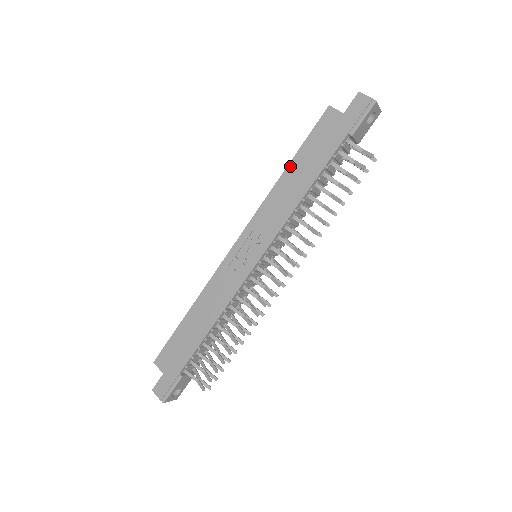
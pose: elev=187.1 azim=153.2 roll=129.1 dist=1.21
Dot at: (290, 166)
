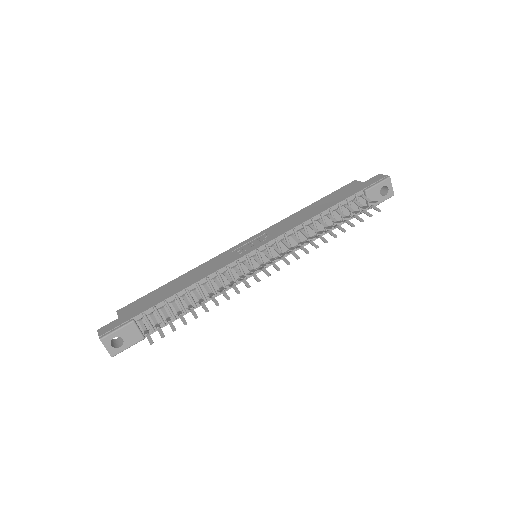
Dot at: (312, 205)
